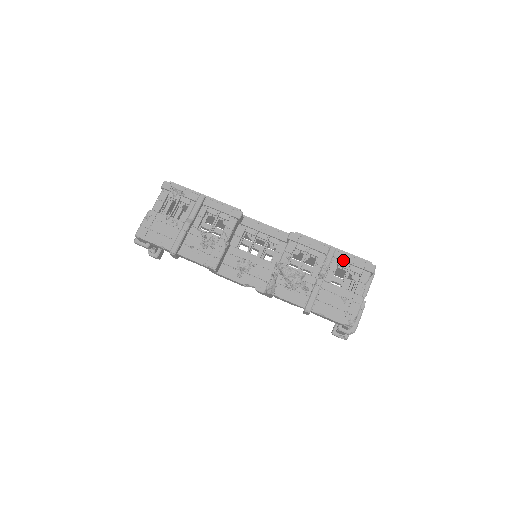
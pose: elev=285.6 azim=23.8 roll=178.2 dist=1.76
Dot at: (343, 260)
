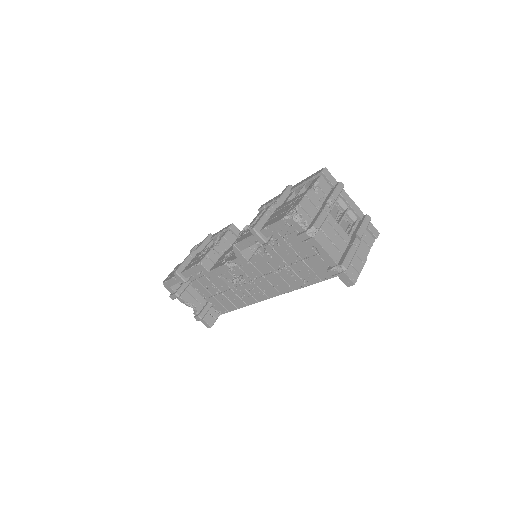
Dot at: (297, 186)
